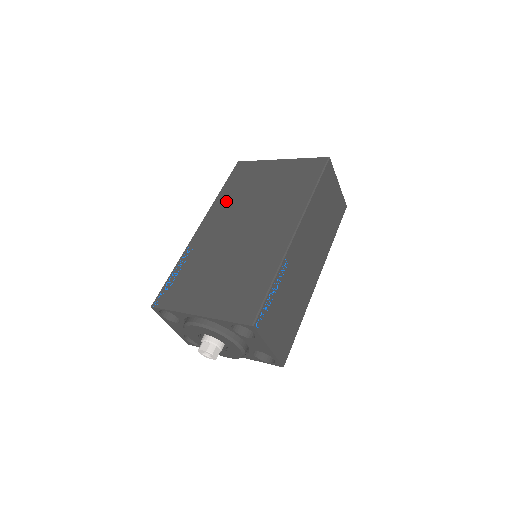
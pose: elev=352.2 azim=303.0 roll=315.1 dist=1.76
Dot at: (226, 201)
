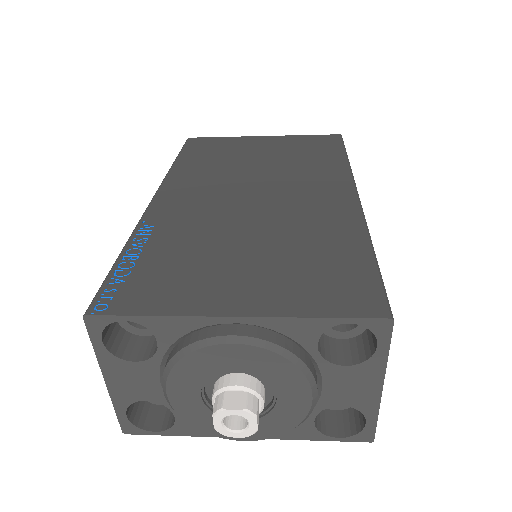
Dot at: (194, 170)
